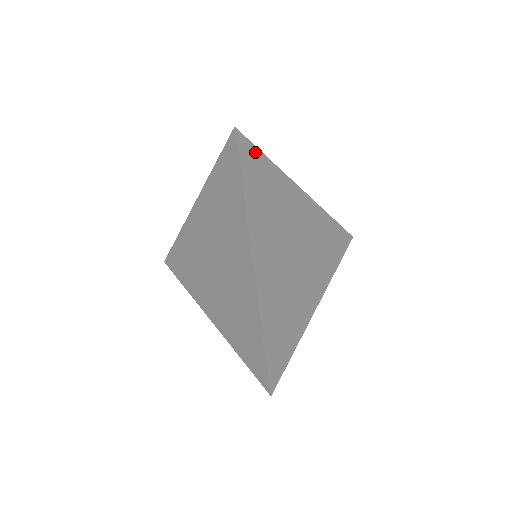
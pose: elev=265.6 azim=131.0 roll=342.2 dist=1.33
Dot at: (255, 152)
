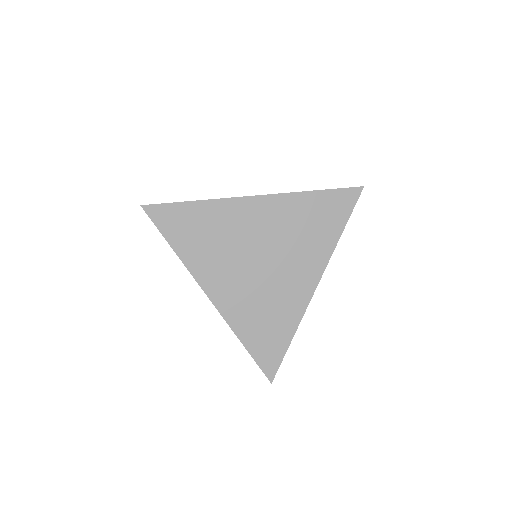
Dot at: occluded
